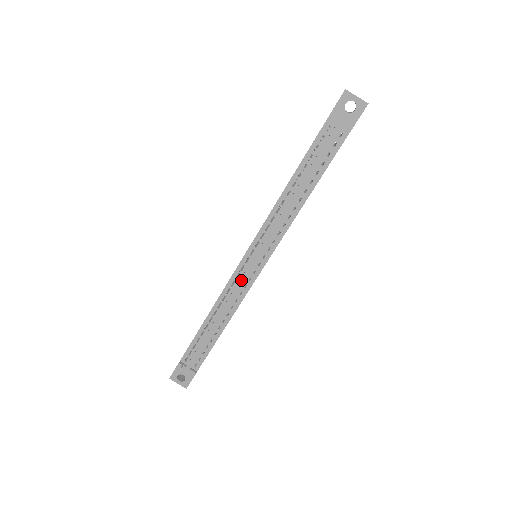
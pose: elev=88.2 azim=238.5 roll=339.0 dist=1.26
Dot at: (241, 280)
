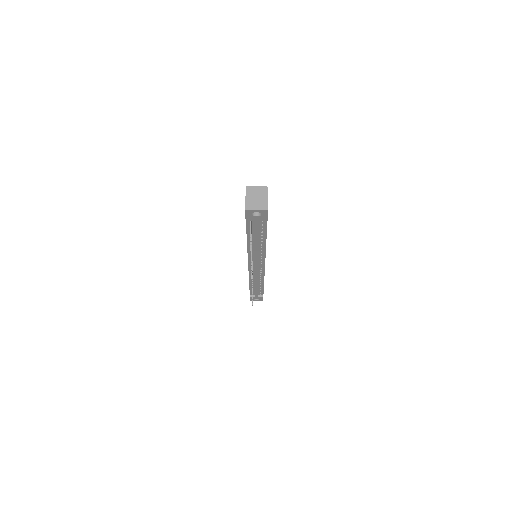
Dot at: (256, 273)
